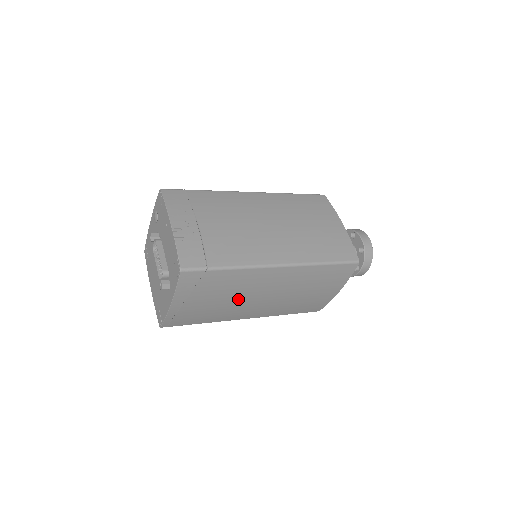
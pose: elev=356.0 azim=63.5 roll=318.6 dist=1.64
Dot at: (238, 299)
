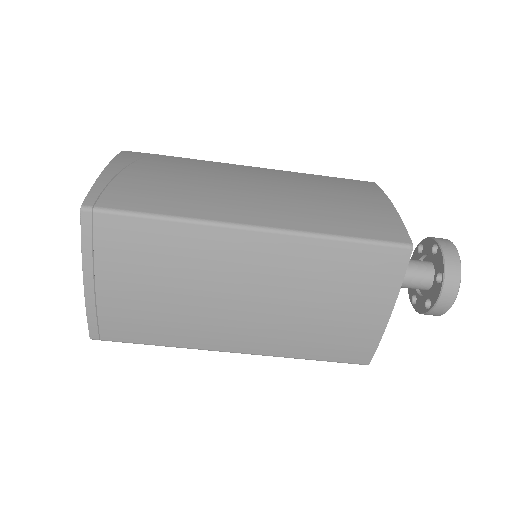
Dot at: (210, 181)
